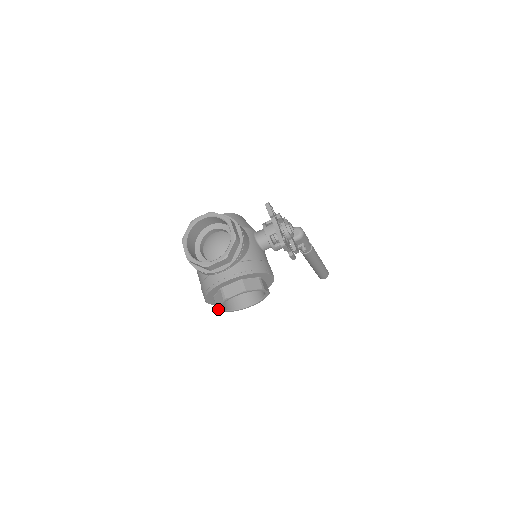
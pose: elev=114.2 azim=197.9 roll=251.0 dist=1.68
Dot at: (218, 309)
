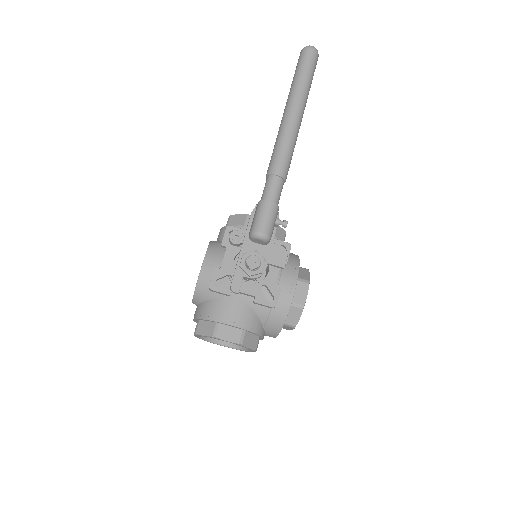
Dot at: occluded
